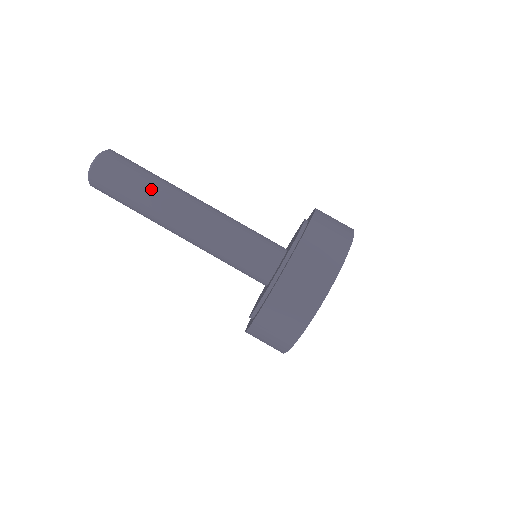
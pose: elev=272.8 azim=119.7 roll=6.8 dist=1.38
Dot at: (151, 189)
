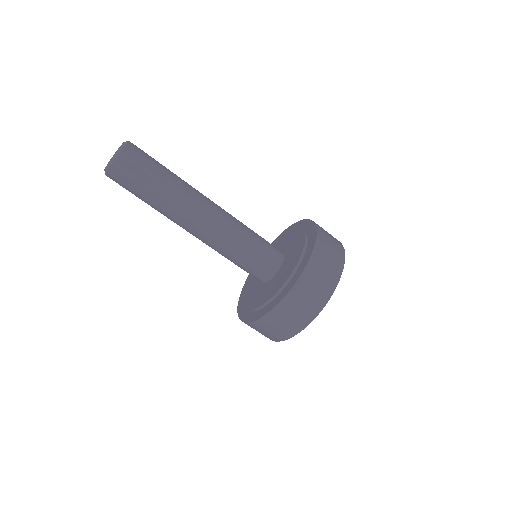
Dot at: (168, 196)
